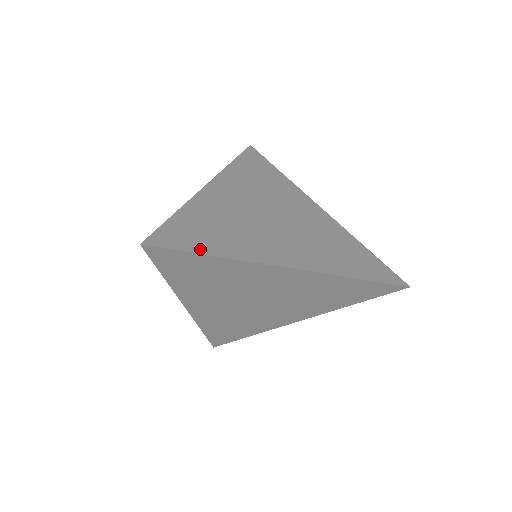
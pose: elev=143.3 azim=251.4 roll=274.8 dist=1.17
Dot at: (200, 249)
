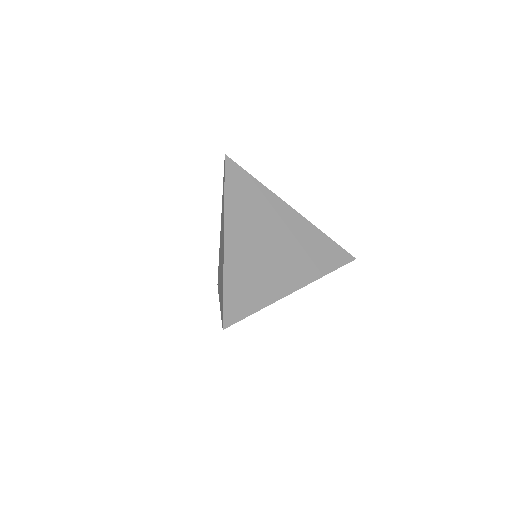
Dot at: (249, 177)
